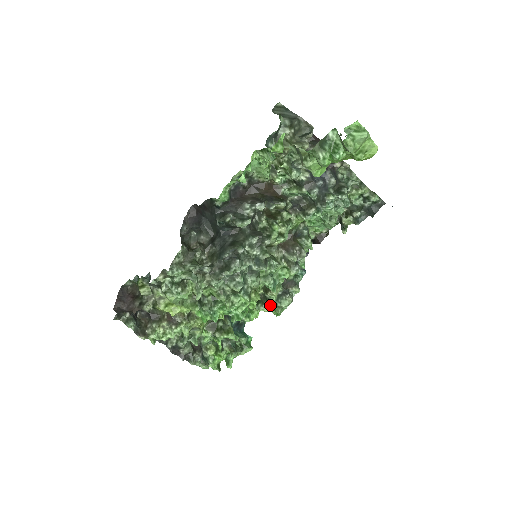
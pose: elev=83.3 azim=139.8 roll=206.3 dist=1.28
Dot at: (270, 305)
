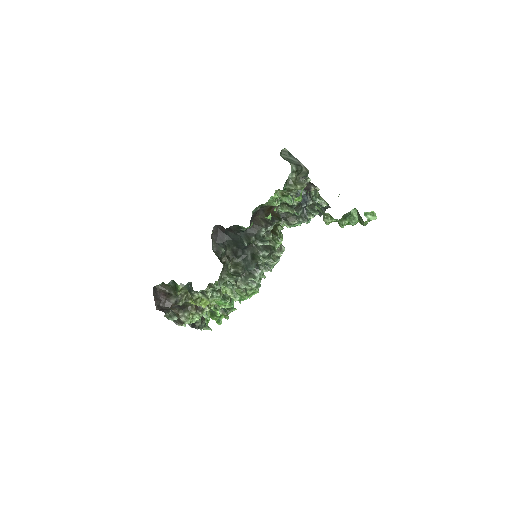
Dot at: occluded
